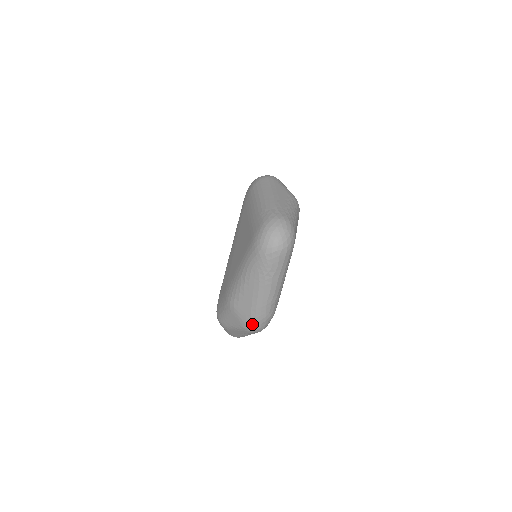
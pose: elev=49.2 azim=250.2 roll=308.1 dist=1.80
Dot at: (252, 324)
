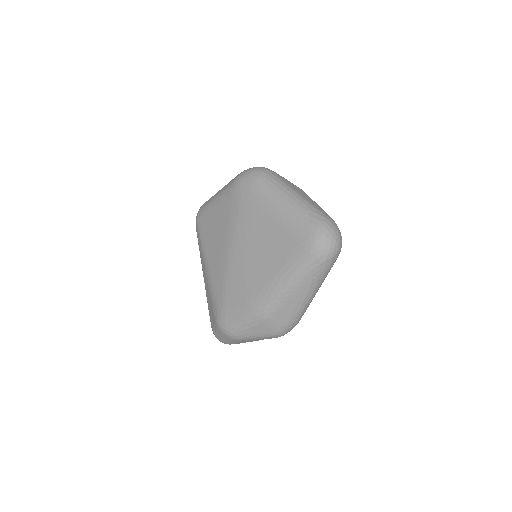
Dot at: (287, 330)
